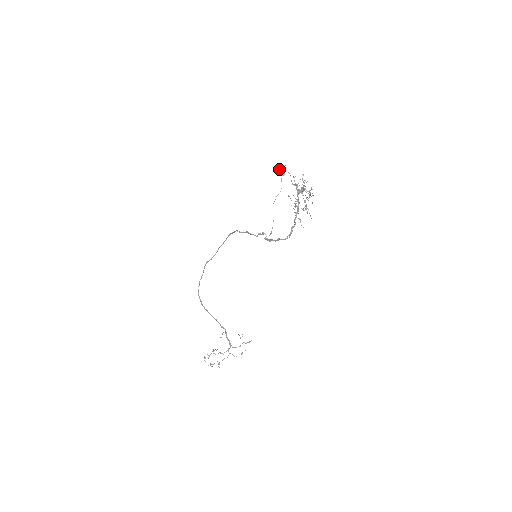
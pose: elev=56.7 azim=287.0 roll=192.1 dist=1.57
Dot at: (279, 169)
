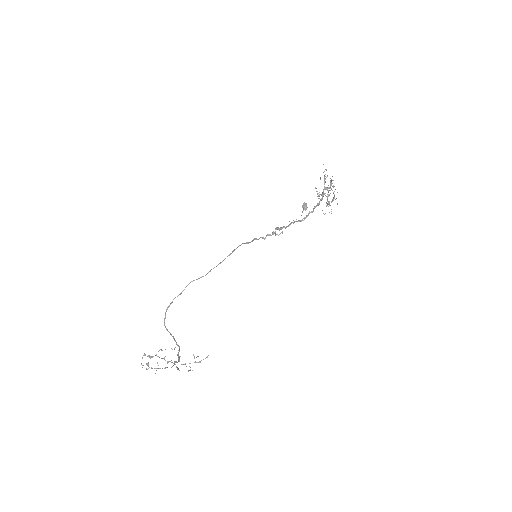
Dot at: (303, 203)
